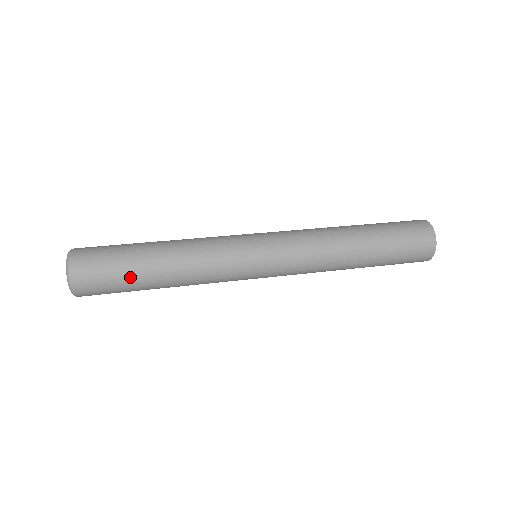
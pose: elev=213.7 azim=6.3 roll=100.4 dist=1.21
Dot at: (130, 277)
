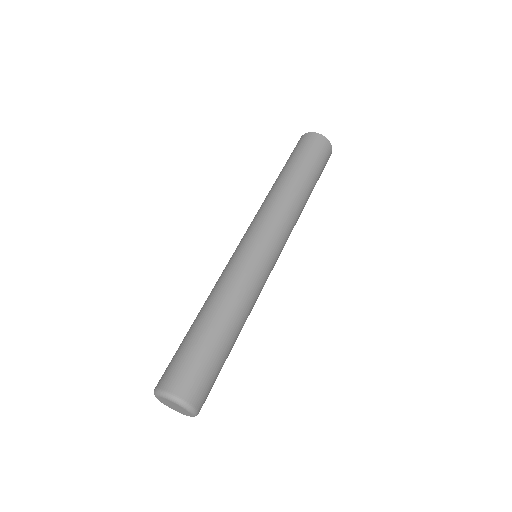
Dot at: occluded
